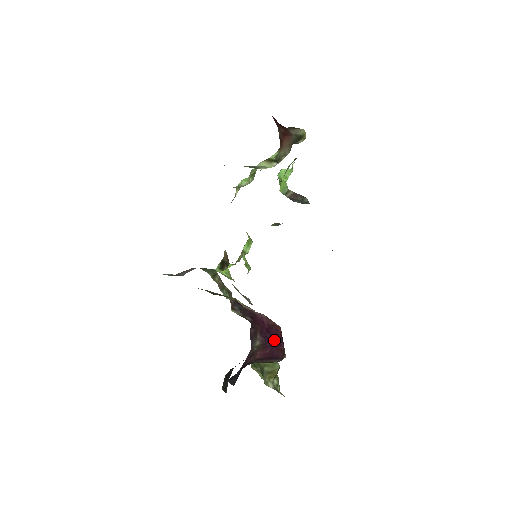
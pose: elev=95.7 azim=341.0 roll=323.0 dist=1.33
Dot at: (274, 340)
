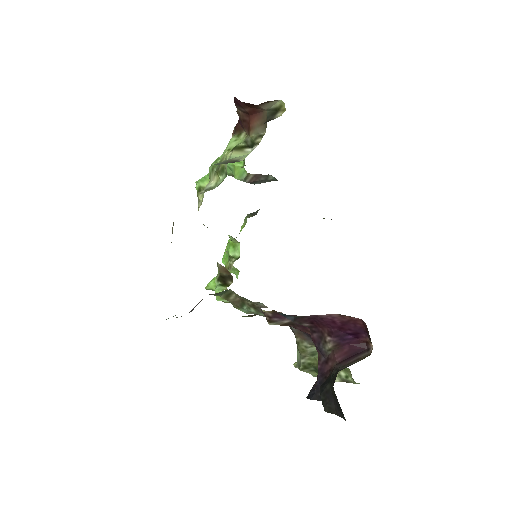
Dot at: (351, 335)
